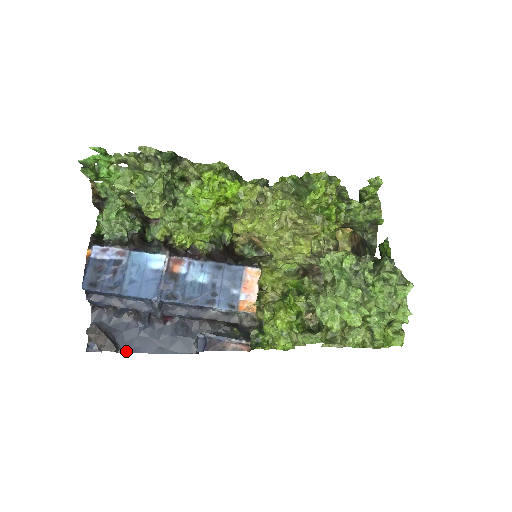
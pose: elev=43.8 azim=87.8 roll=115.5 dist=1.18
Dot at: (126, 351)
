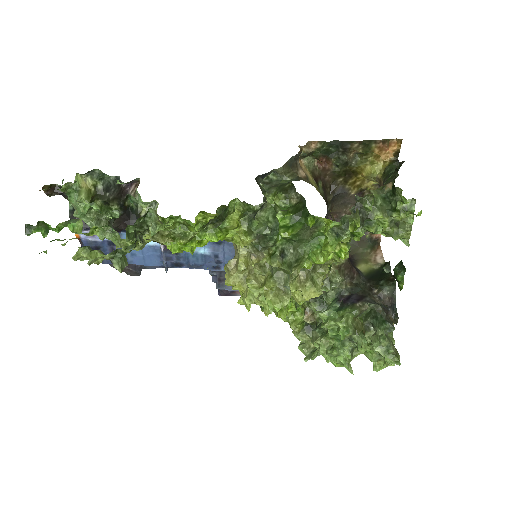
Dot at: (150, 268)
